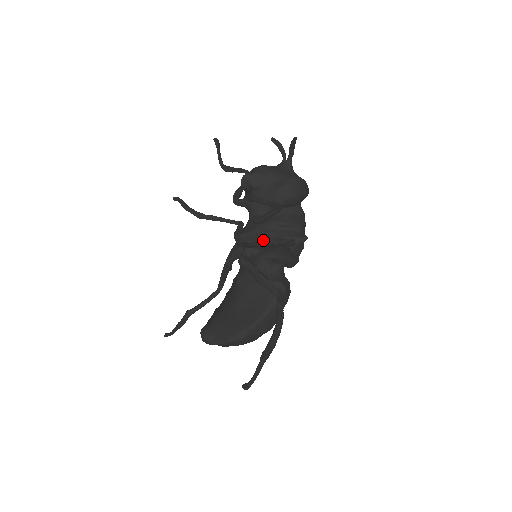
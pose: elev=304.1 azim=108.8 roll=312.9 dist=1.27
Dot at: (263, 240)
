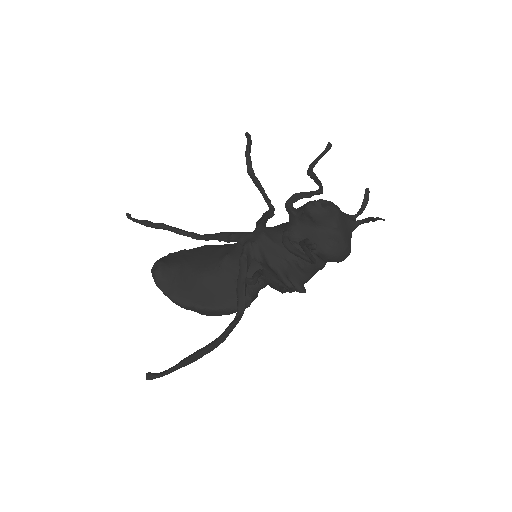
Dot at: (274, 261)
